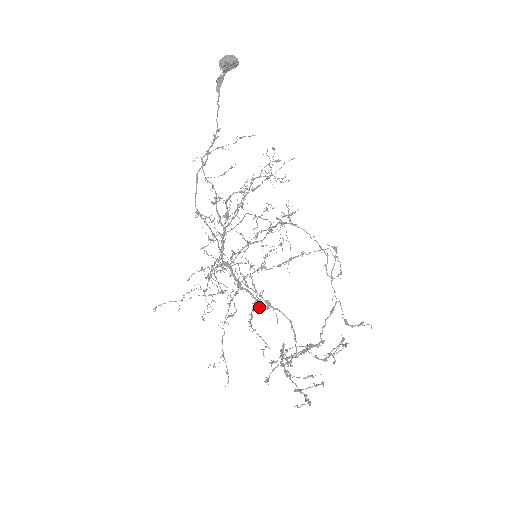
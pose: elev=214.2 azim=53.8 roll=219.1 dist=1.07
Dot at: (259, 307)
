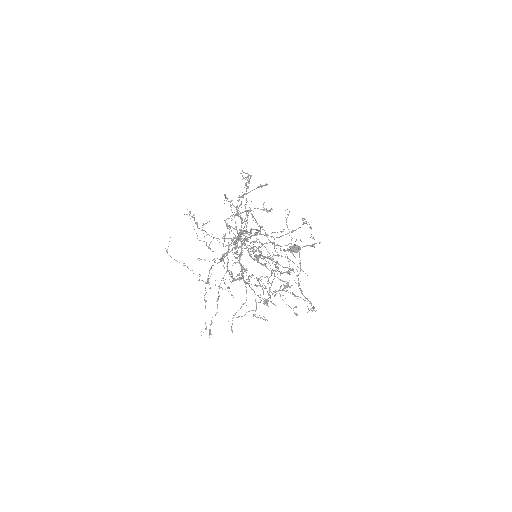
Dot at: occluded
